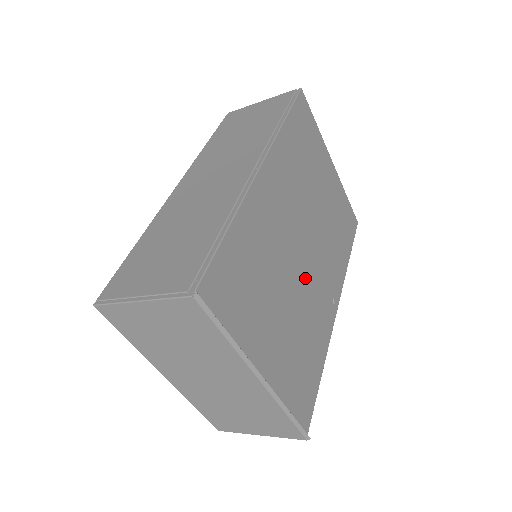
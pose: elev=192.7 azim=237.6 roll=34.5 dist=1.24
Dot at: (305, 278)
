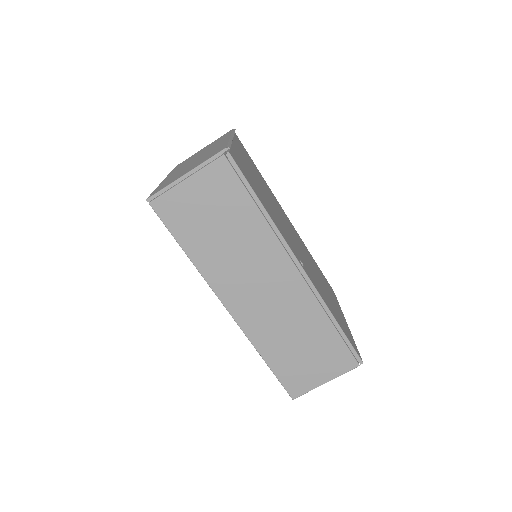
Dot at: (284, 226)
